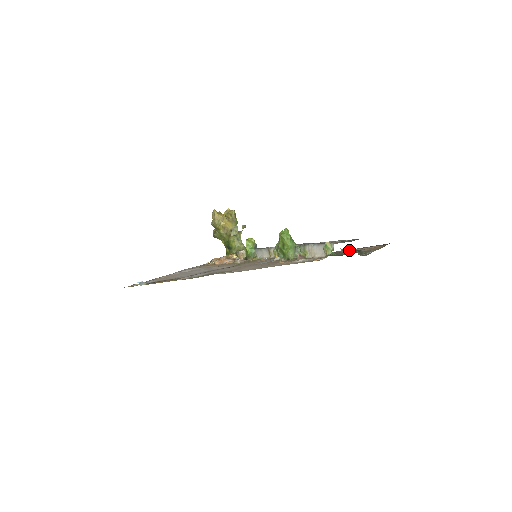
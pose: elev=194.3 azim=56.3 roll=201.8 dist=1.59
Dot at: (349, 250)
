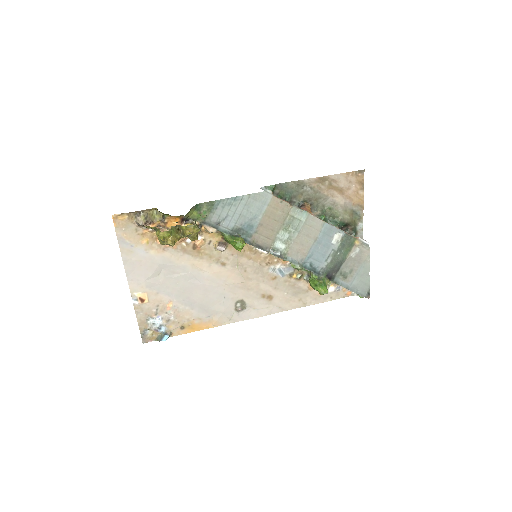
Dot at: (328, 189)
